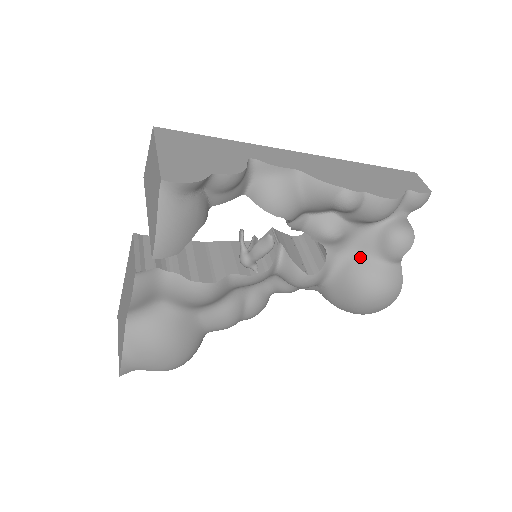
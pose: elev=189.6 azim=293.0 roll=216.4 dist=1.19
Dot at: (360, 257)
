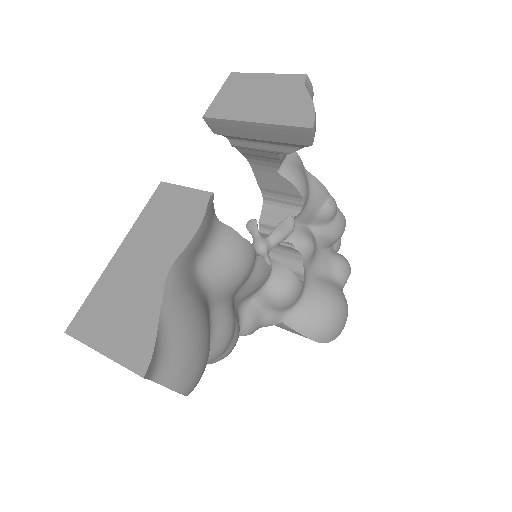
Dot at: (322, 277)
